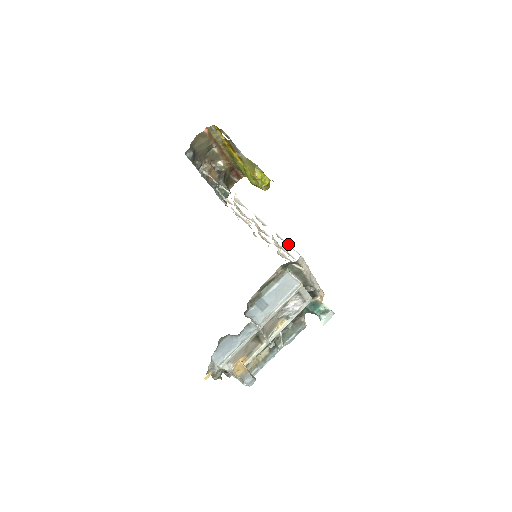
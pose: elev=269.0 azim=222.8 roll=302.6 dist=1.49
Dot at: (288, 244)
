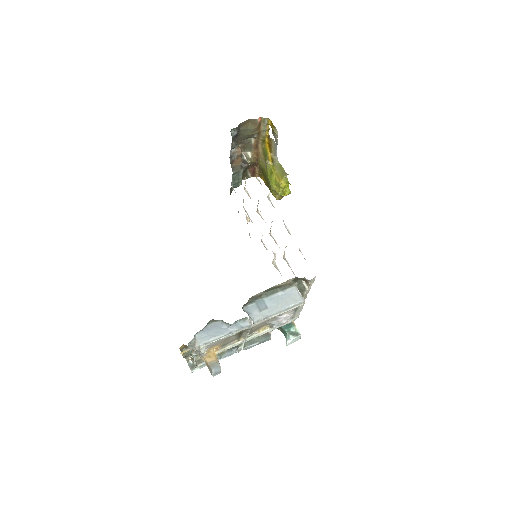
Dot at: occluded
